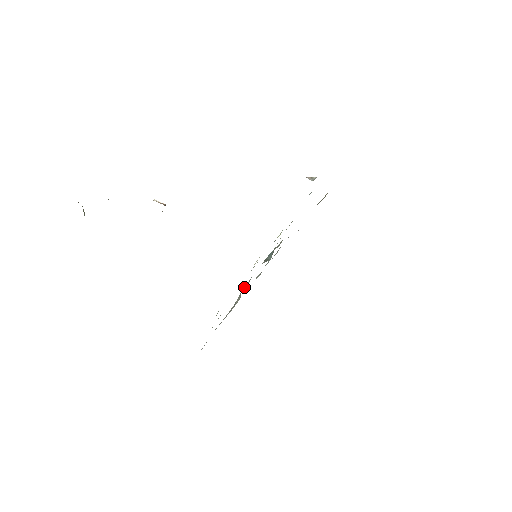
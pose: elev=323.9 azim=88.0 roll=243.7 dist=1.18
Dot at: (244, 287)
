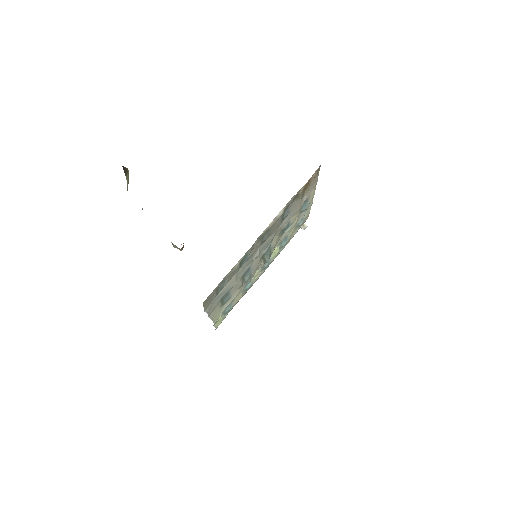
Dot at: (245, 278)
